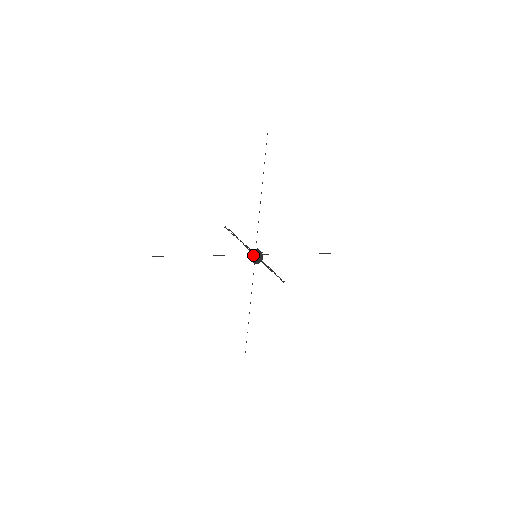
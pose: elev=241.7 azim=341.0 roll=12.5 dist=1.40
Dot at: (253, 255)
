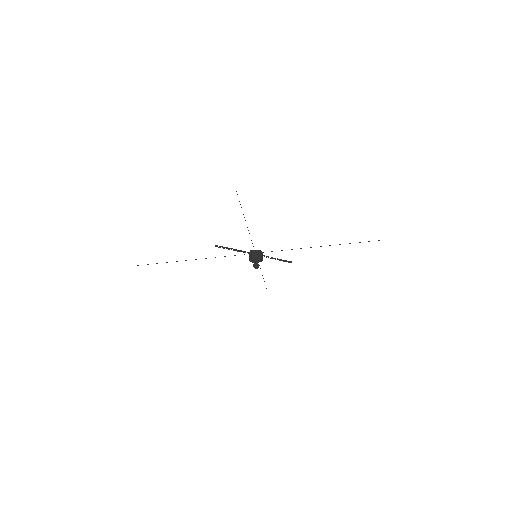
Dot at: (252, 256)
